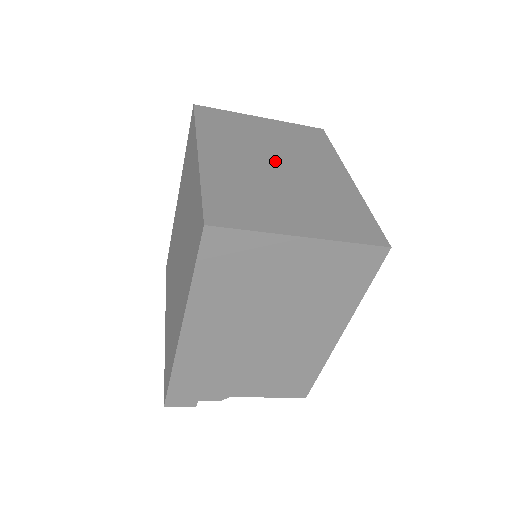
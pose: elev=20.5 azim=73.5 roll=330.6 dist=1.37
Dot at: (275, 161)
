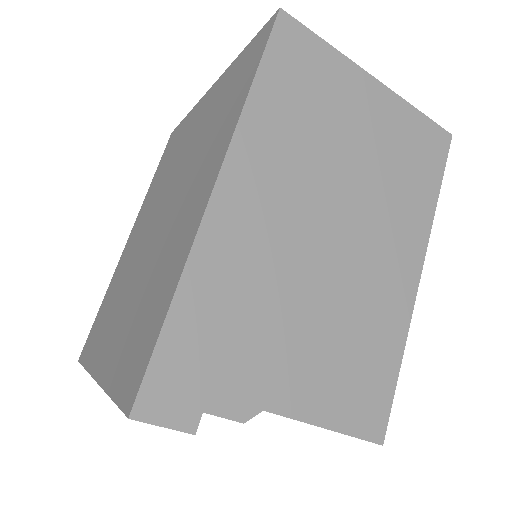
Dot at: occluded
